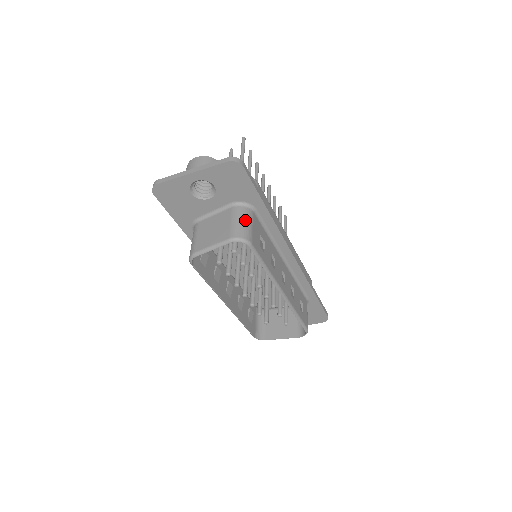
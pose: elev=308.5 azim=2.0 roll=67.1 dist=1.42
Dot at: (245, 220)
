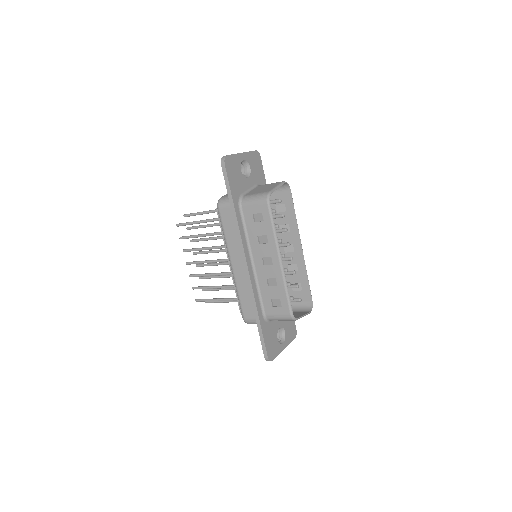
Dot at: occluded
